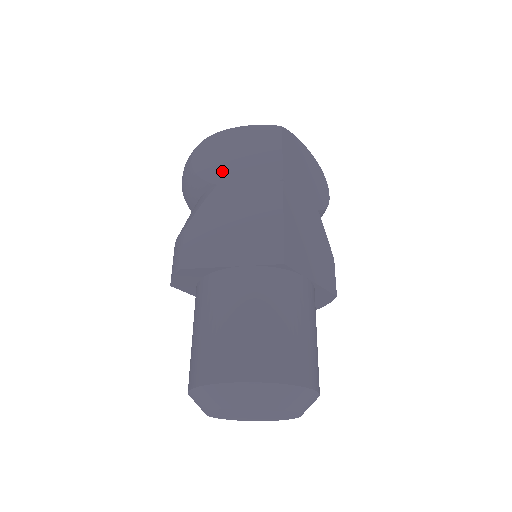
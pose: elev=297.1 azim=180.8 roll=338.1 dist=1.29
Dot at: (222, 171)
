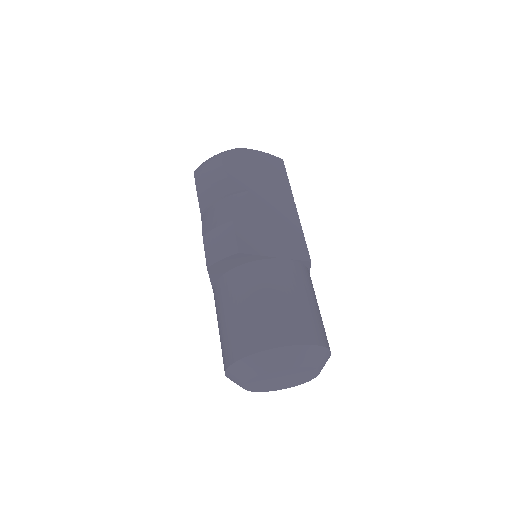
Dot at: (249, 181)
